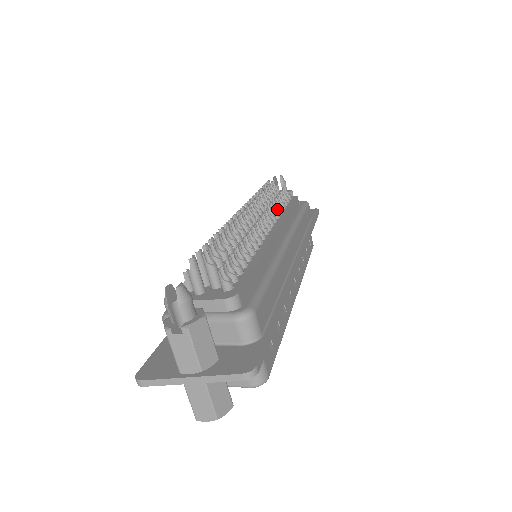
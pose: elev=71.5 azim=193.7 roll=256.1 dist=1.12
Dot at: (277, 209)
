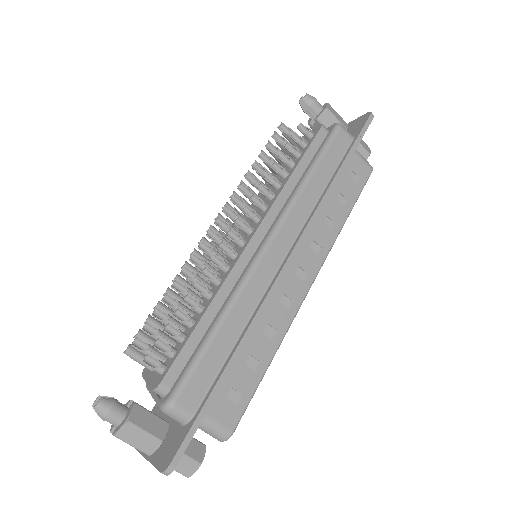
Dot at: (272, 184)
